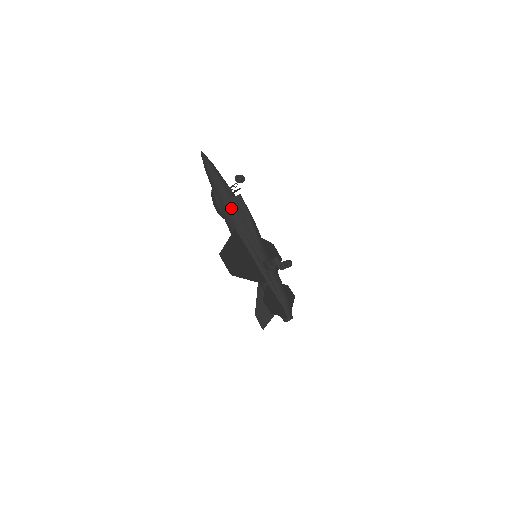
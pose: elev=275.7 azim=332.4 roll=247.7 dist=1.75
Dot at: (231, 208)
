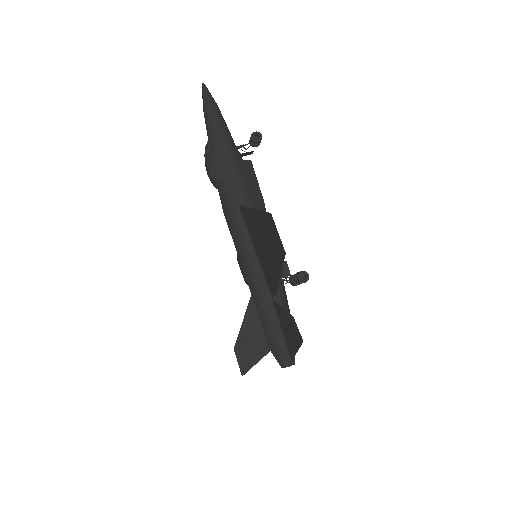
Dot at: (239, 173)
